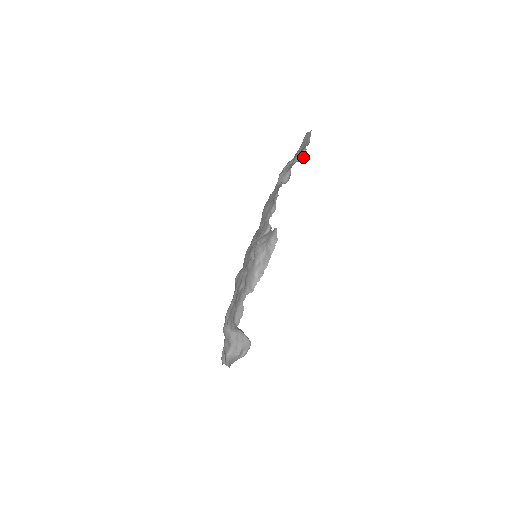
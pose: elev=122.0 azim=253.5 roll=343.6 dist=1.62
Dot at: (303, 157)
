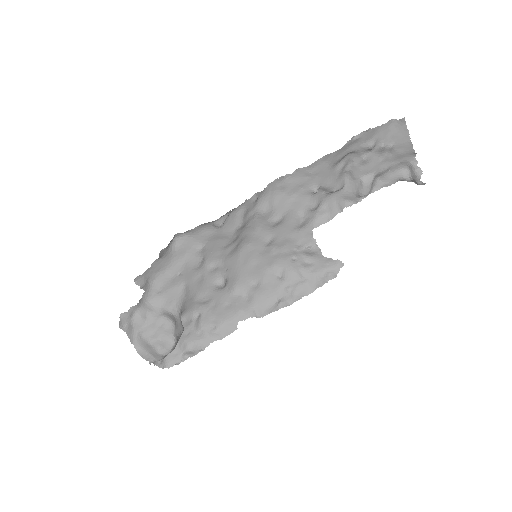
Dot at: (413, 174)
